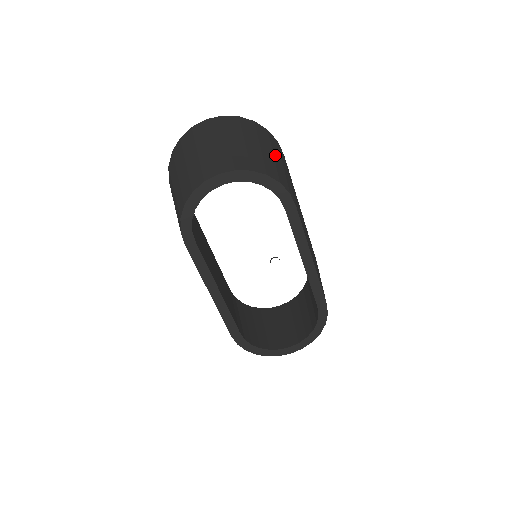
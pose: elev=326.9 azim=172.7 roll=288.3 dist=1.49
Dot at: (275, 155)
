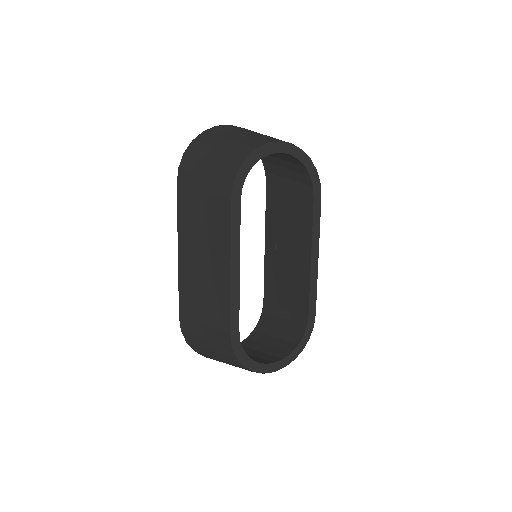
Dot at: occluded
